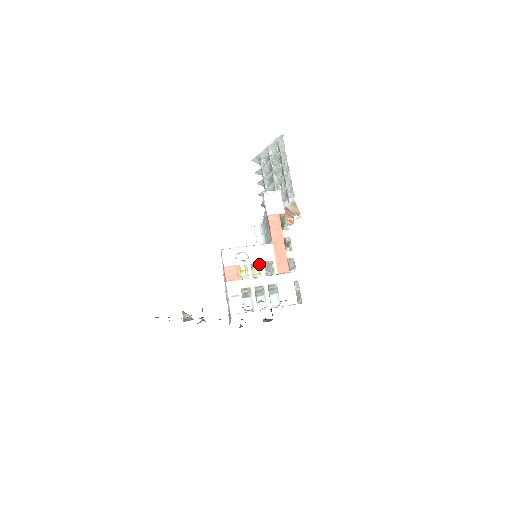
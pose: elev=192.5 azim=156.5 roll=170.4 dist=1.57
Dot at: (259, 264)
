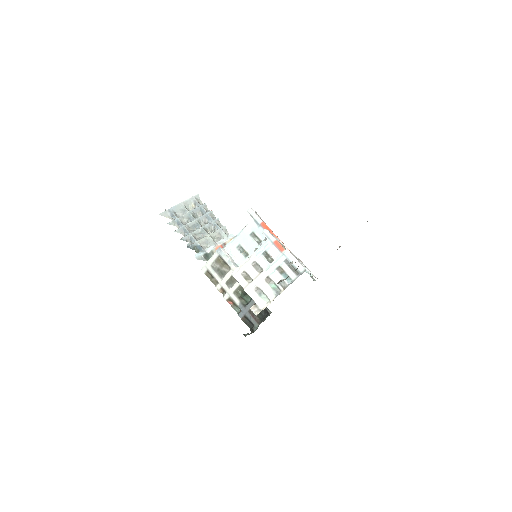
Dot at: (285, 248)
